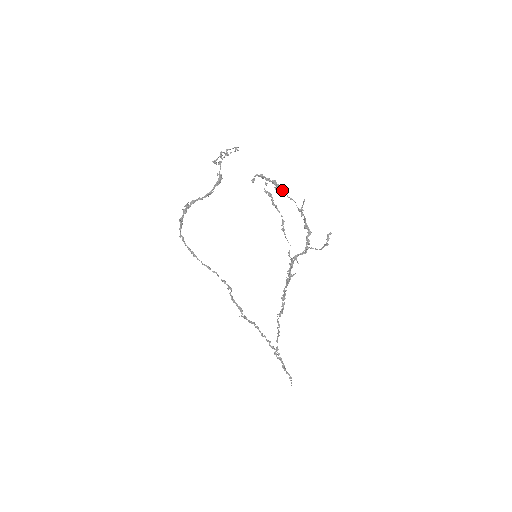
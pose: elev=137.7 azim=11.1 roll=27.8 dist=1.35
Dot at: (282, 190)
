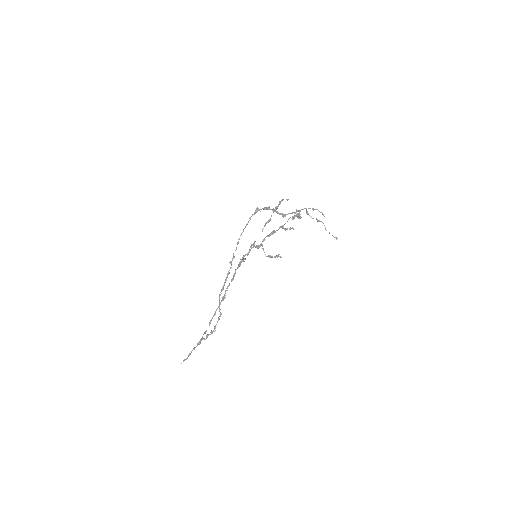
Dot at: (293, 217)
